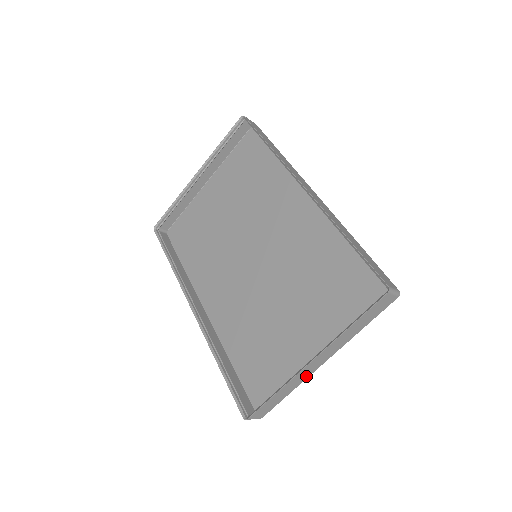
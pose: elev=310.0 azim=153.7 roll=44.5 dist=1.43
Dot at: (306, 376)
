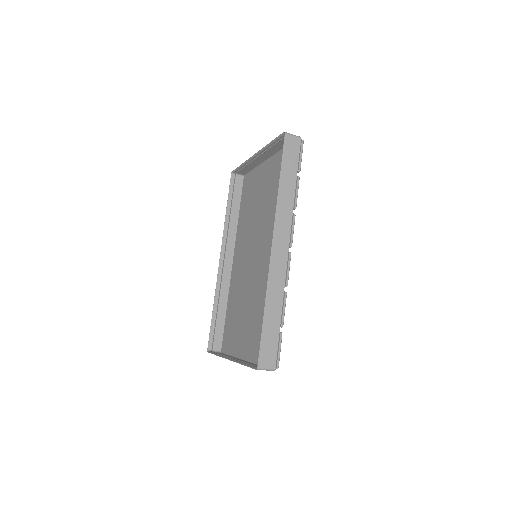
Dot at: (235, 358)
